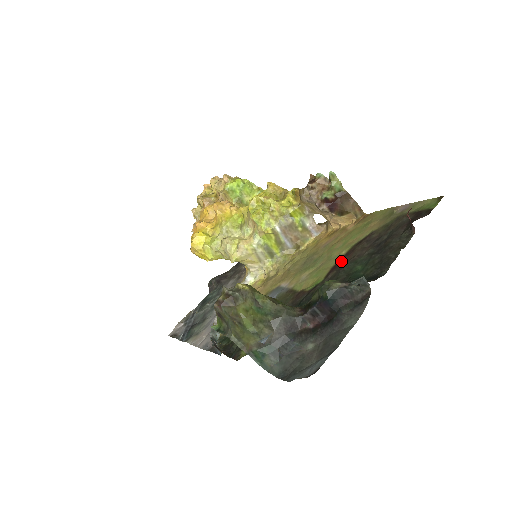
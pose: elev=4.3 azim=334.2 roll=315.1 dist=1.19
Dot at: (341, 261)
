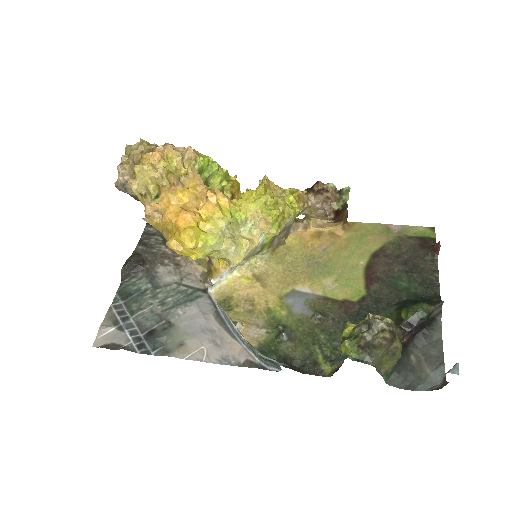
Dot at: (372, 273)
